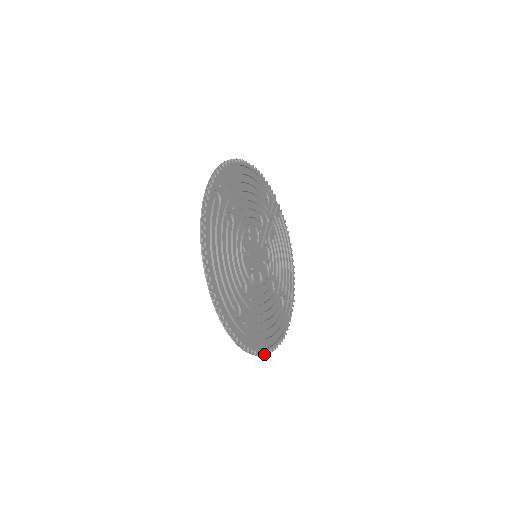
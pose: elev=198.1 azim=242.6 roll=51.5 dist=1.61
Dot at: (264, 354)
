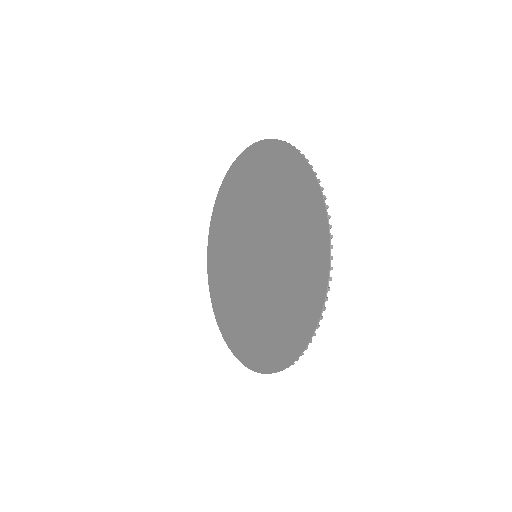
Dot at: (236, 356)
